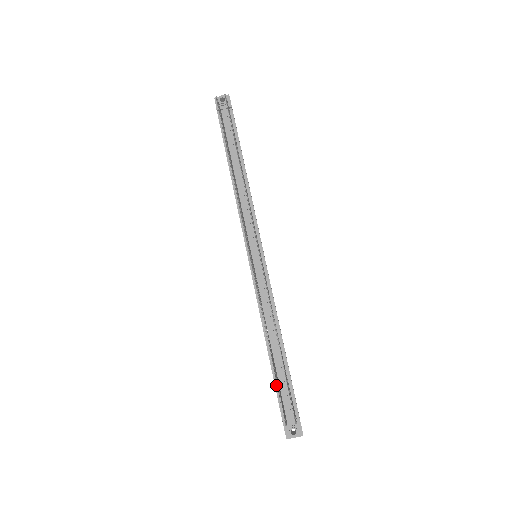
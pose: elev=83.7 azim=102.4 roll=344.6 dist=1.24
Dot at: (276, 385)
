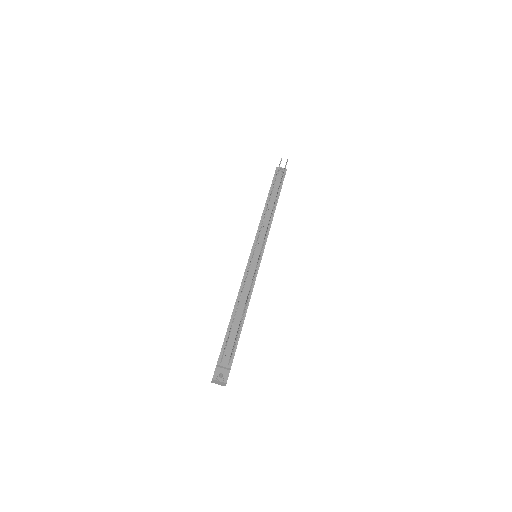
Dot at: (226, 337)
